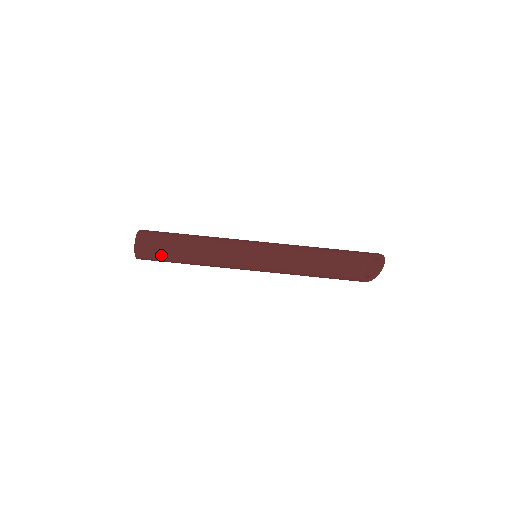
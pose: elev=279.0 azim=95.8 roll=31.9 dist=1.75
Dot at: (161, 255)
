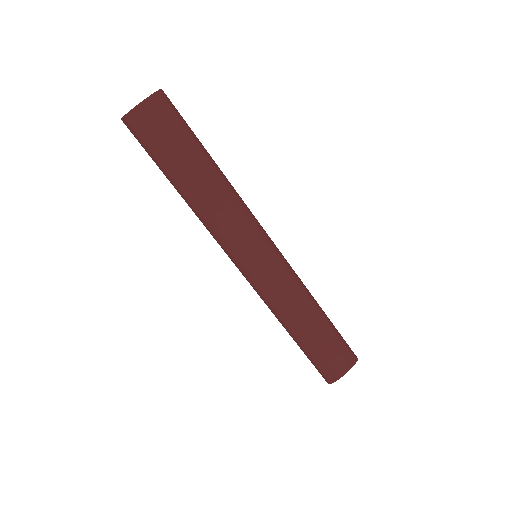
Dot at: (168, 144)
